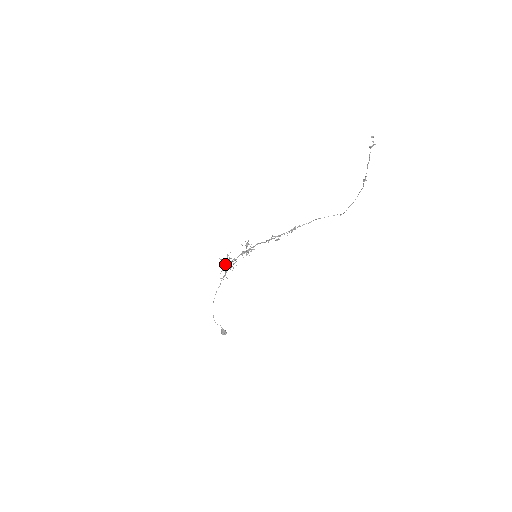
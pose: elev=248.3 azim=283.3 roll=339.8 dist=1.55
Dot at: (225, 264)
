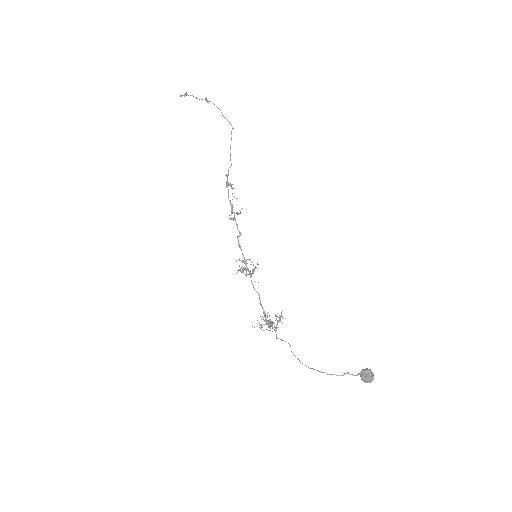
Dot at: occluded
